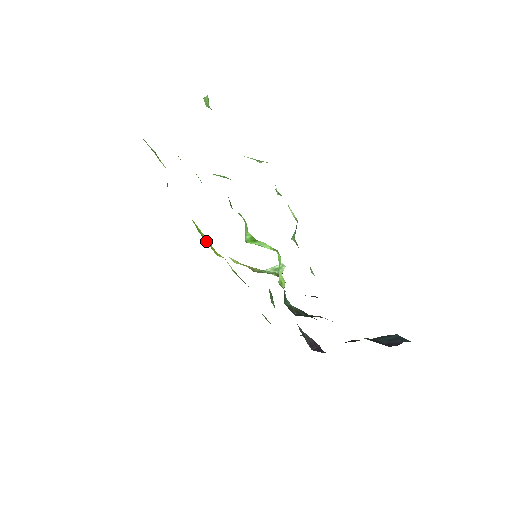
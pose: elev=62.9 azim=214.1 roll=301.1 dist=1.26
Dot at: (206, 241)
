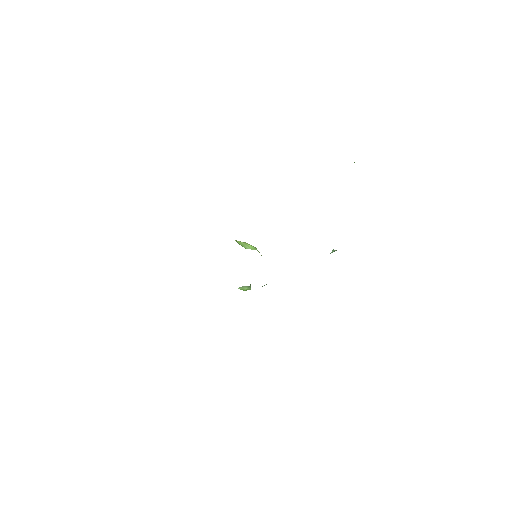
Dot at: occluded
